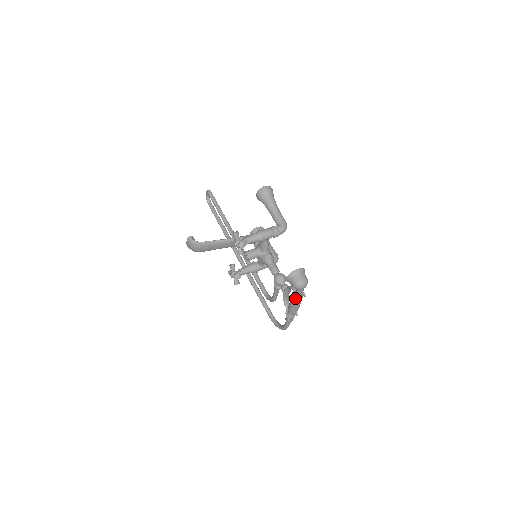
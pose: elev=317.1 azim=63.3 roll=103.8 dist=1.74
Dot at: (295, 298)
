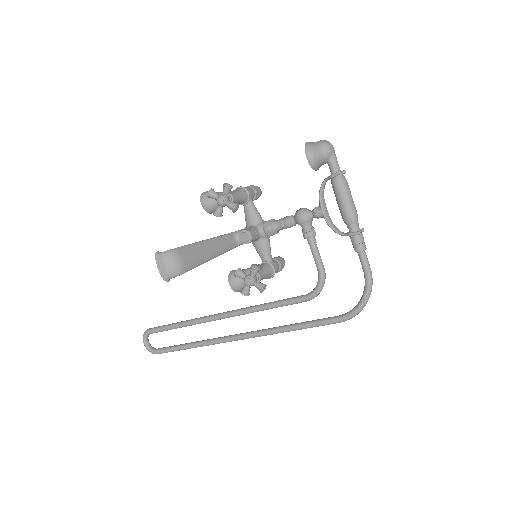
Dot at: (337, 172)
